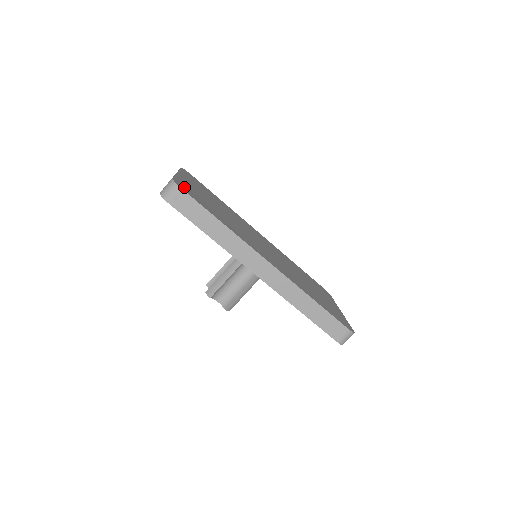
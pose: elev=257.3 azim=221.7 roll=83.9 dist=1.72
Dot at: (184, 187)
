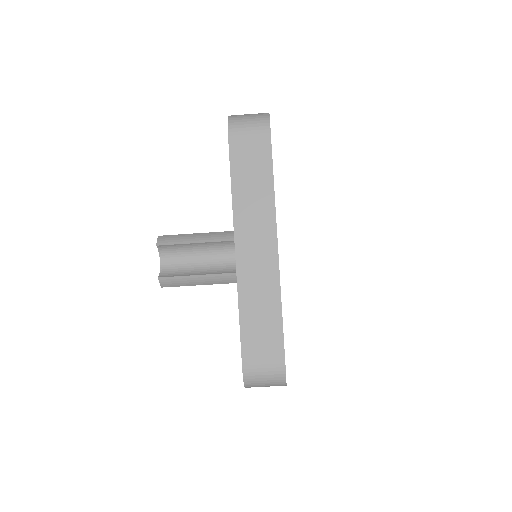
Dot at: occluded
